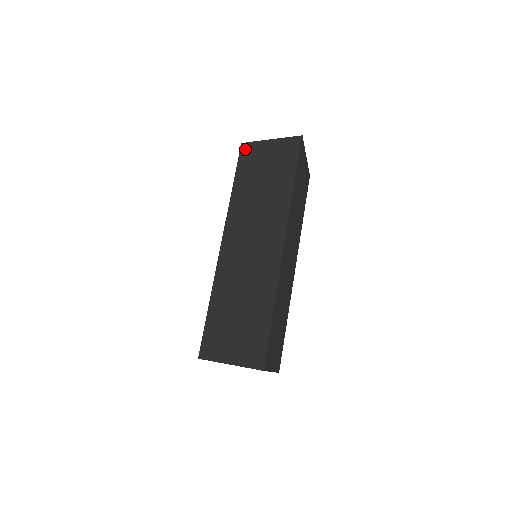
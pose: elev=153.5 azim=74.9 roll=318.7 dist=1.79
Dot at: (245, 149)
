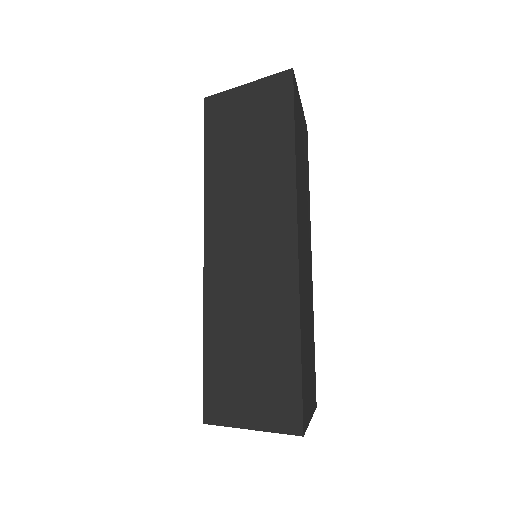
Dot at: (211, 105)
